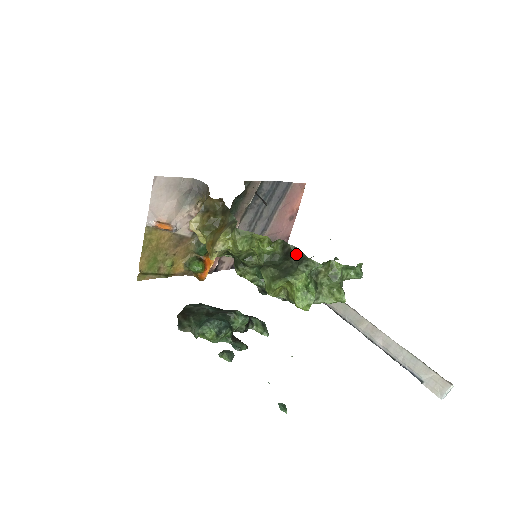
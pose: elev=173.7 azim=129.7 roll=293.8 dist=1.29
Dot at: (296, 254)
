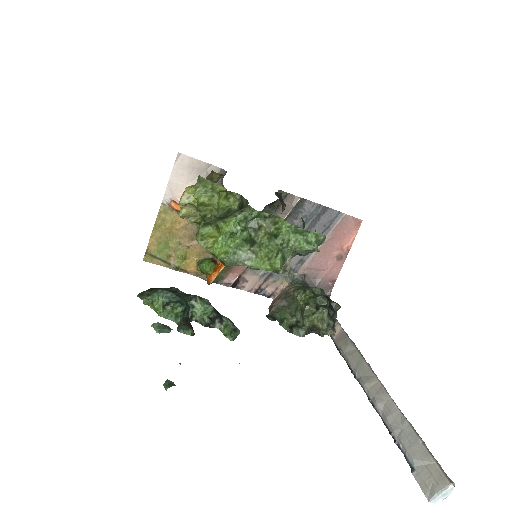
Dot at: occluded
